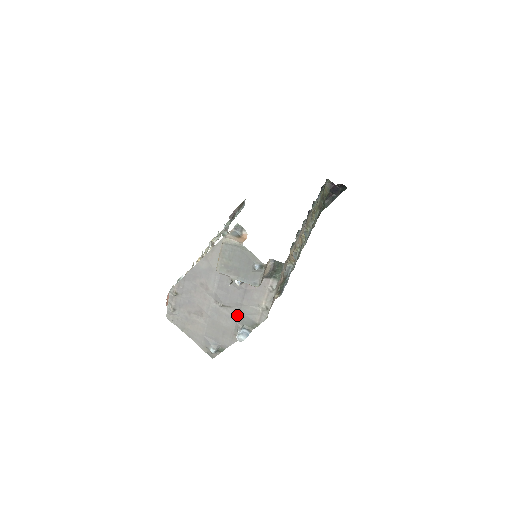
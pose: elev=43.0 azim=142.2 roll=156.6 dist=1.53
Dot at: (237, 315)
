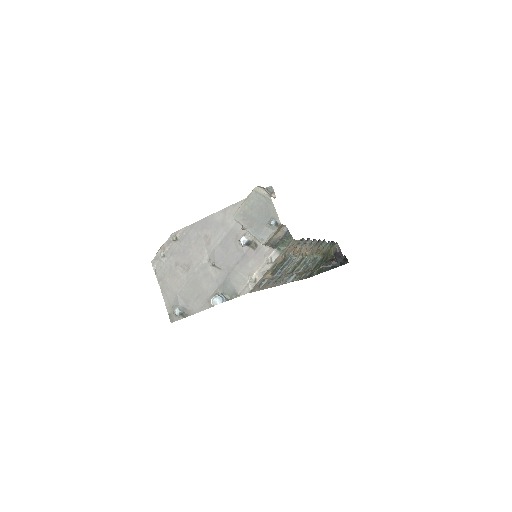
Dot at: (222, 280)
